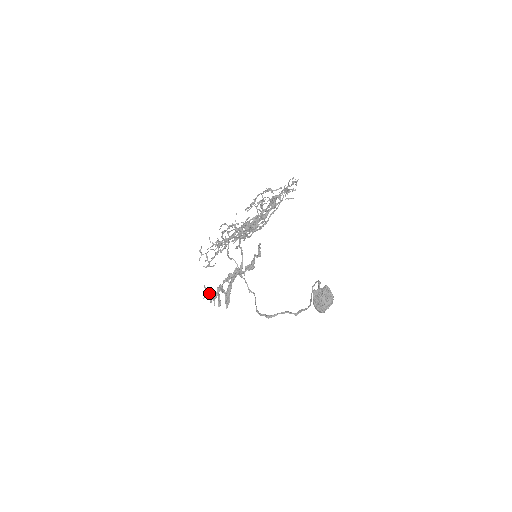
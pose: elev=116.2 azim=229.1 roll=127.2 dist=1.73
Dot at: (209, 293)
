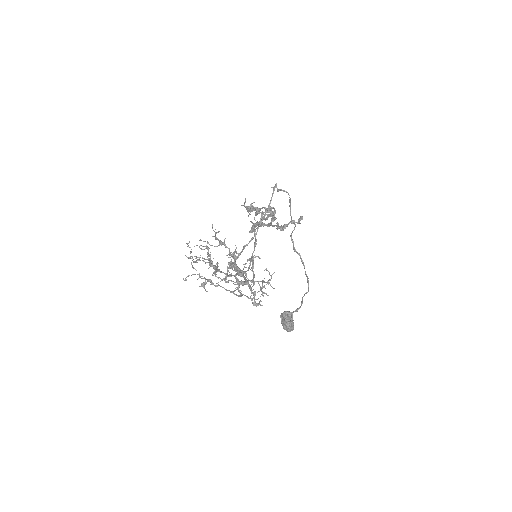
Dot at: (247, 206)
